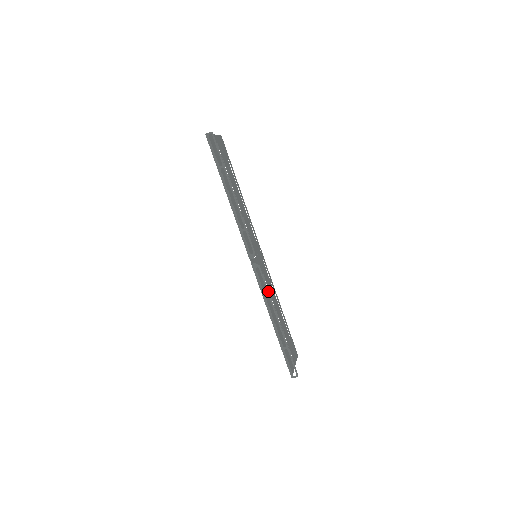
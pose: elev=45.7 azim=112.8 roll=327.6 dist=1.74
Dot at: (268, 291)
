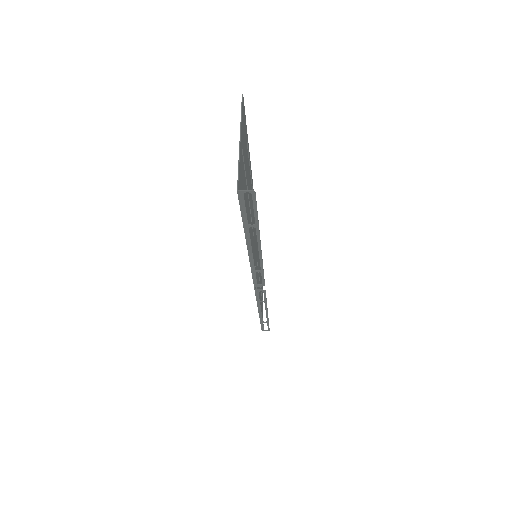
Dot at: (266, 302)
